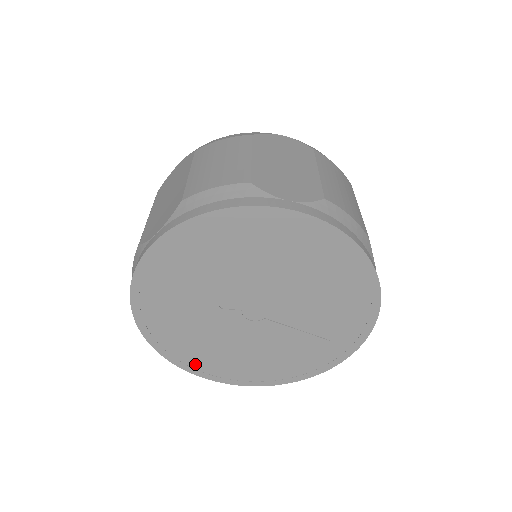
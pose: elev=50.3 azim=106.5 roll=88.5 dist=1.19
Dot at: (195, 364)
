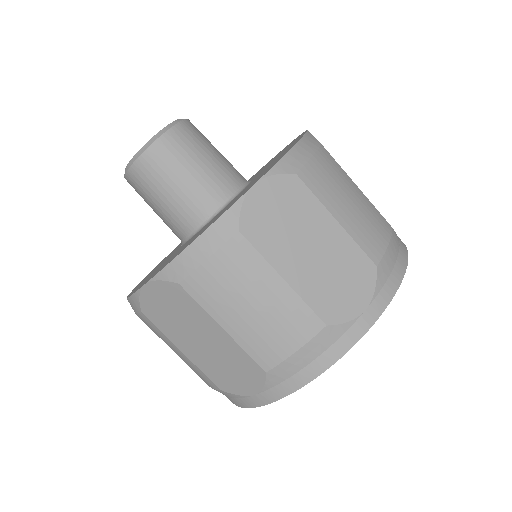
Dot at: occluded
